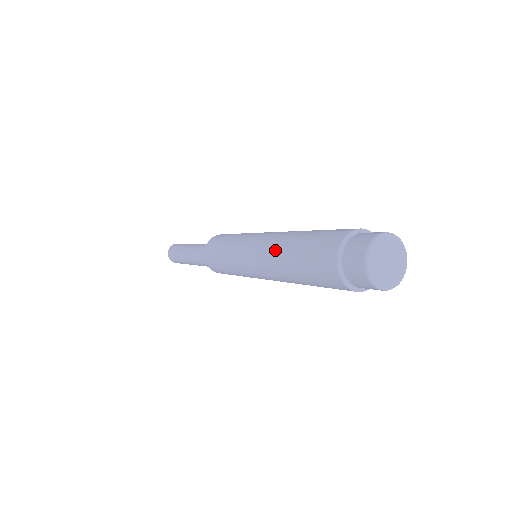
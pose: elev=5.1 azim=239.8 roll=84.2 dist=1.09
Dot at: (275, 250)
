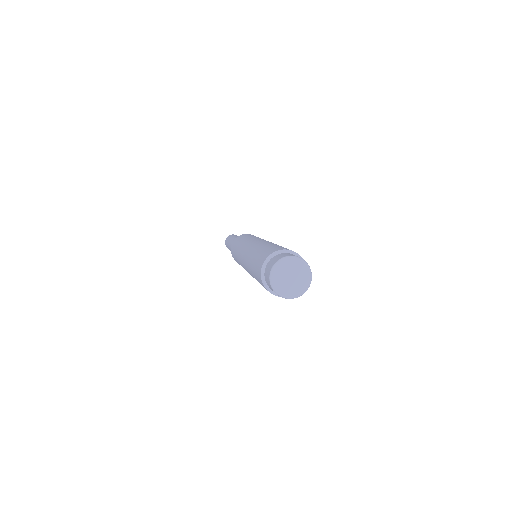
Dot at: (248, 256)
